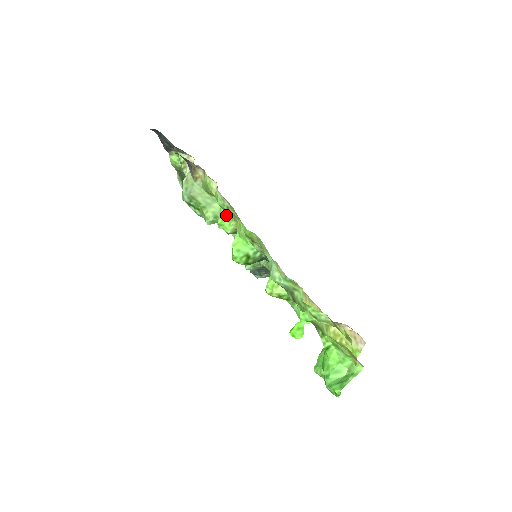
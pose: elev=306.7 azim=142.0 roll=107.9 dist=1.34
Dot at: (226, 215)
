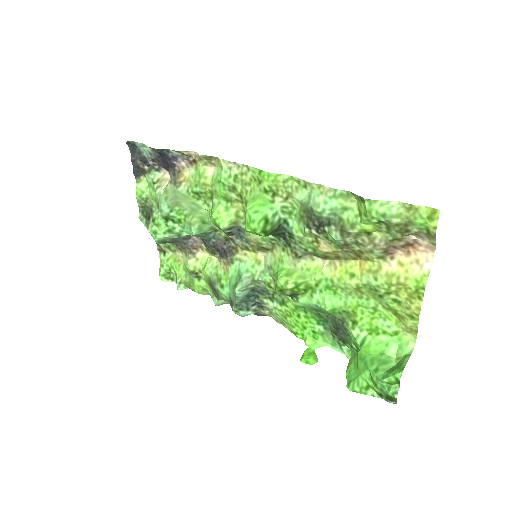
Dot at: (223, 204)
